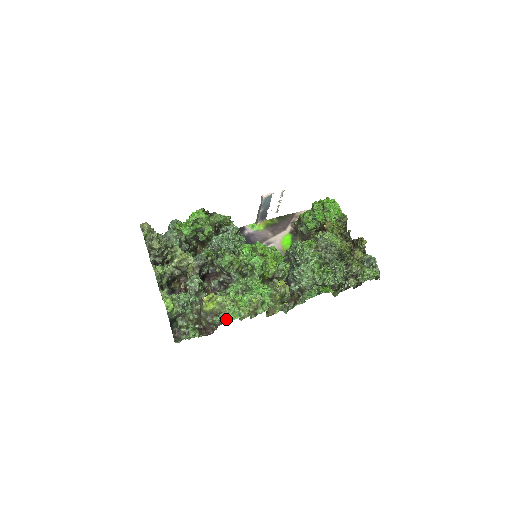
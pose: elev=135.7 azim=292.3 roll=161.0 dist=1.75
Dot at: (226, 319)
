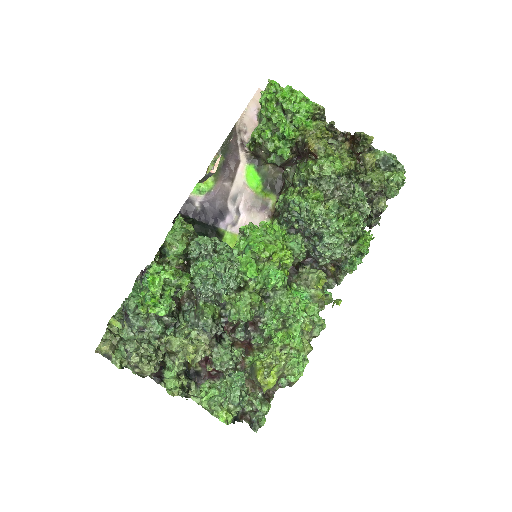
Dot at: (296, 378)
